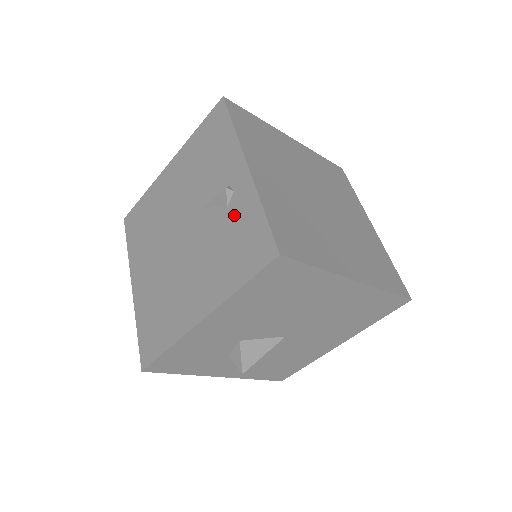
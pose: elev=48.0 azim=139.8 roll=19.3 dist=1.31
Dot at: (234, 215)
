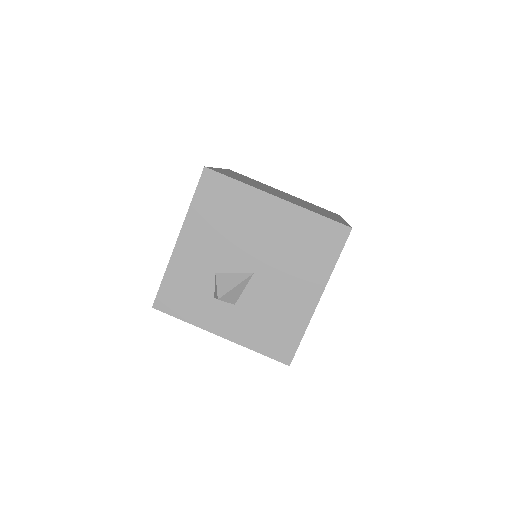
Dot at: occluded
